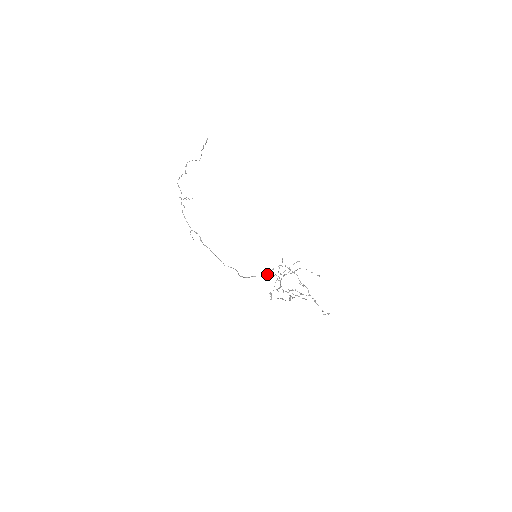
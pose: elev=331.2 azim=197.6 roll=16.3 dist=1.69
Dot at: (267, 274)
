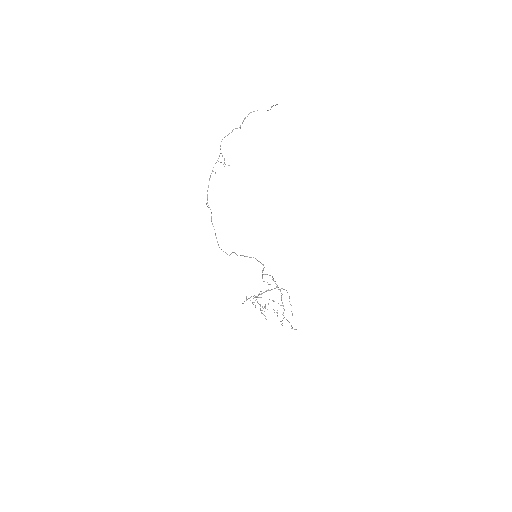
Dot at: (262, 271)
